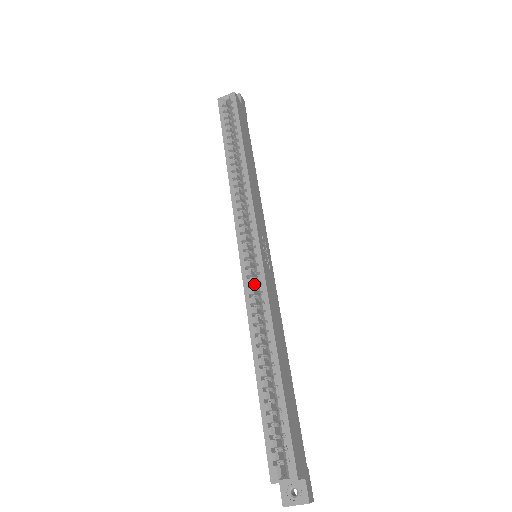
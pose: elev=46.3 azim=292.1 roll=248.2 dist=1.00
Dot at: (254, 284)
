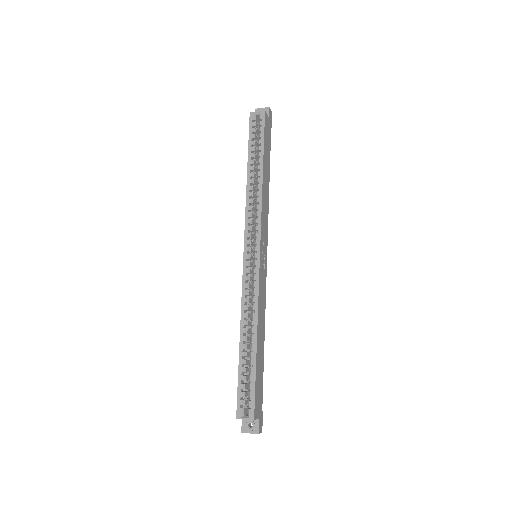
Dot at: (250, 280)
